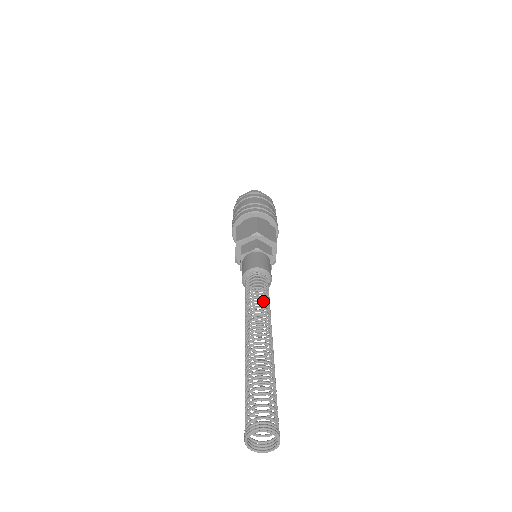
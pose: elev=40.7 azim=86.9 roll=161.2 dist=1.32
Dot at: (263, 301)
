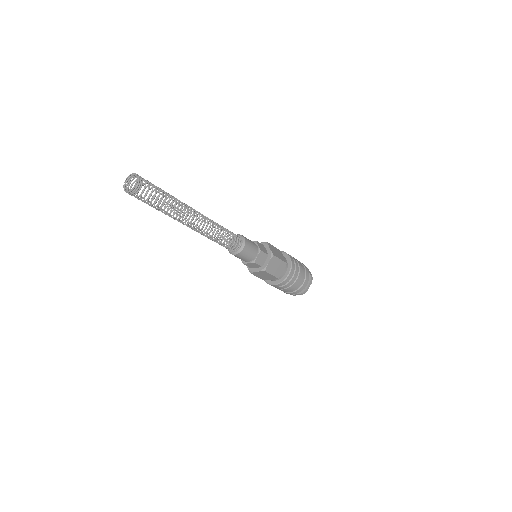
Dot at: (214, 224)
